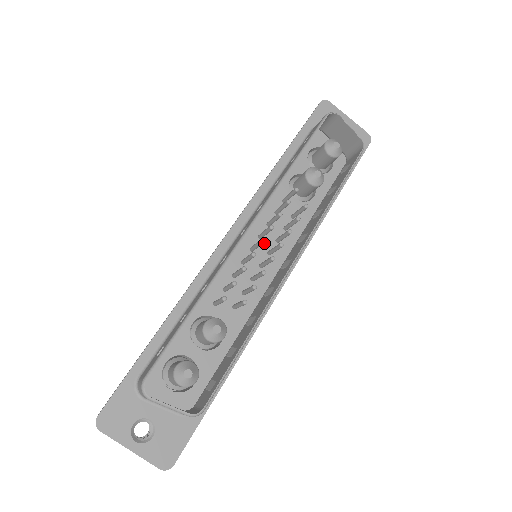
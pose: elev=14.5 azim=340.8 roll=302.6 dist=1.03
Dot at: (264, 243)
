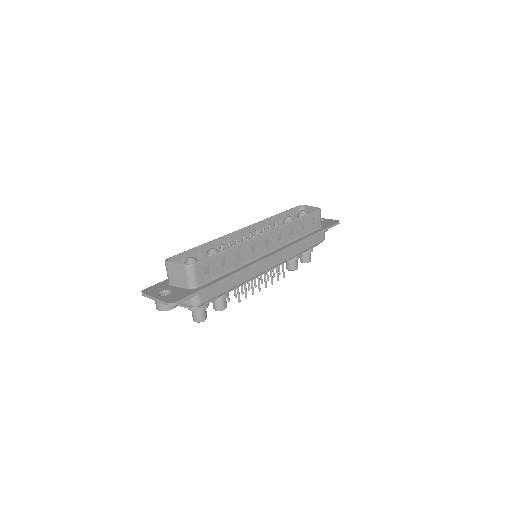
Dot at: occluded
